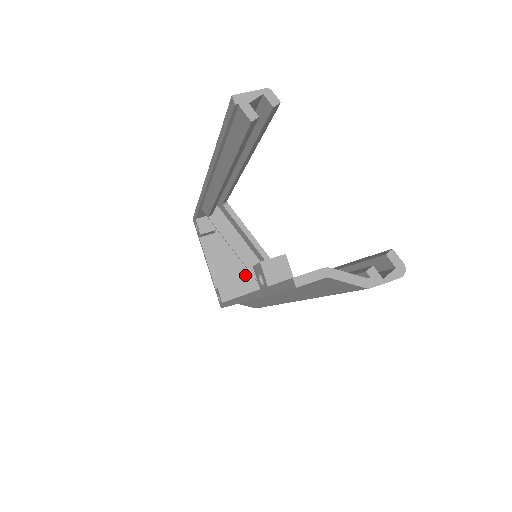
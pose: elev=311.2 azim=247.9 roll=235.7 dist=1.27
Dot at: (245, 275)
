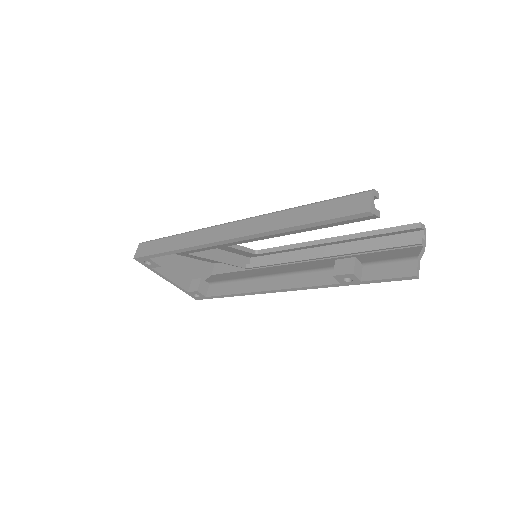
Dot at: (193, 264)
